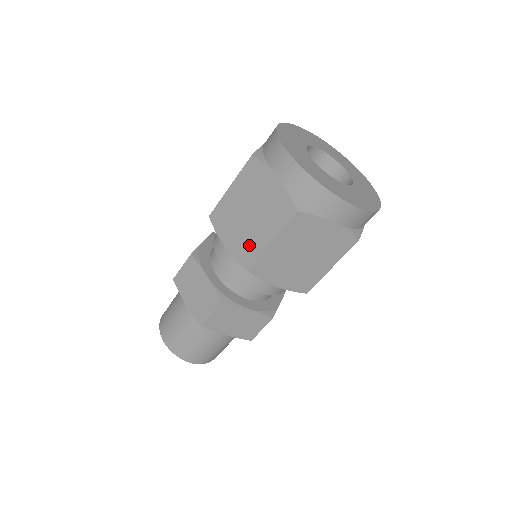
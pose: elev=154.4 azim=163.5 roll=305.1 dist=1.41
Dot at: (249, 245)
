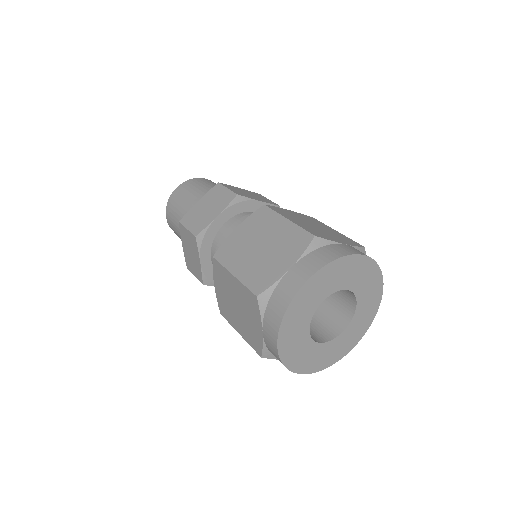
Dot at: (228, 312)
